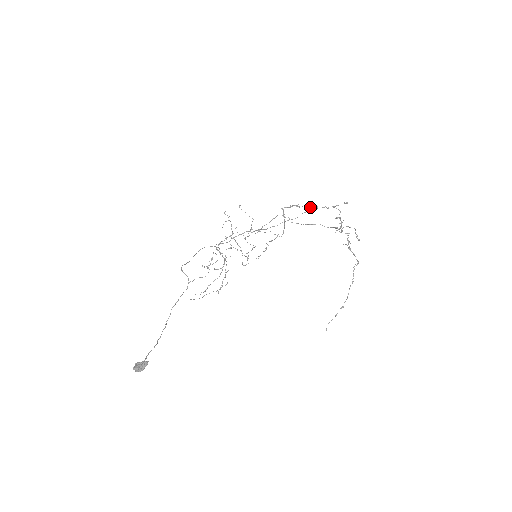
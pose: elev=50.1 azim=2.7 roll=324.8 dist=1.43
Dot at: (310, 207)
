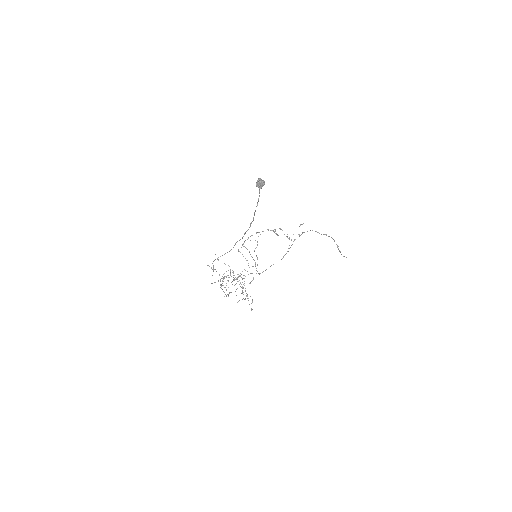
Dot at: occluded
